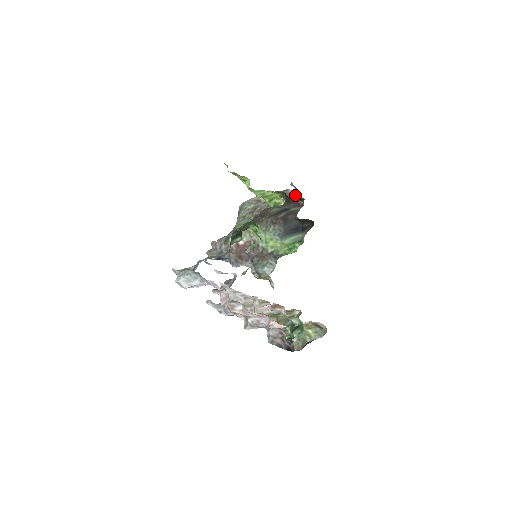
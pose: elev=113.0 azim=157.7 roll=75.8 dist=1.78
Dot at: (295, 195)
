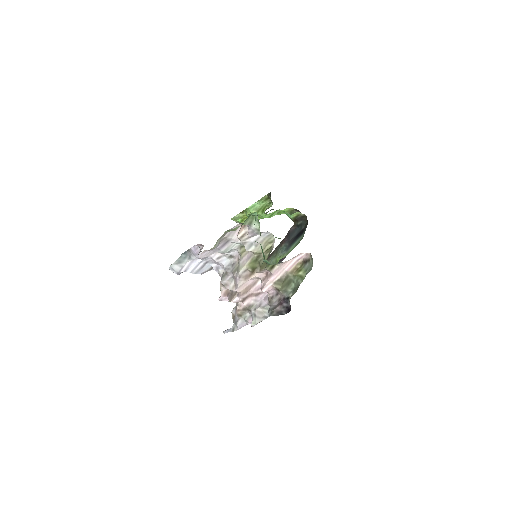
Dot at: occluded
